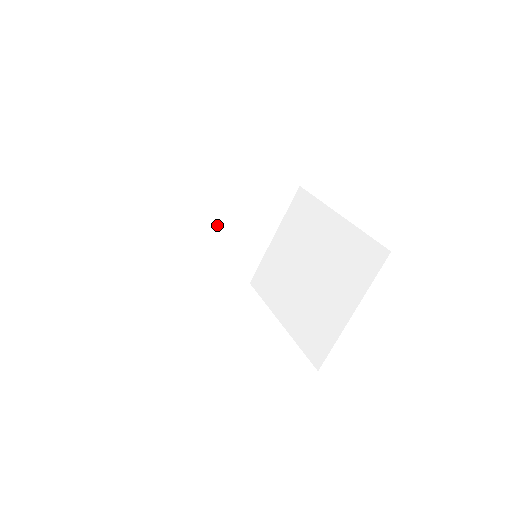
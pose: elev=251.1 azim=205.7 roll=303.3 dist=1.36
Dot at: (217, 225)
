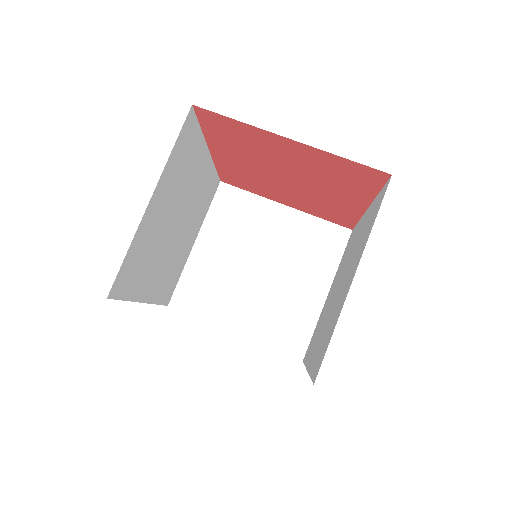
Dot at: (251, 272)
